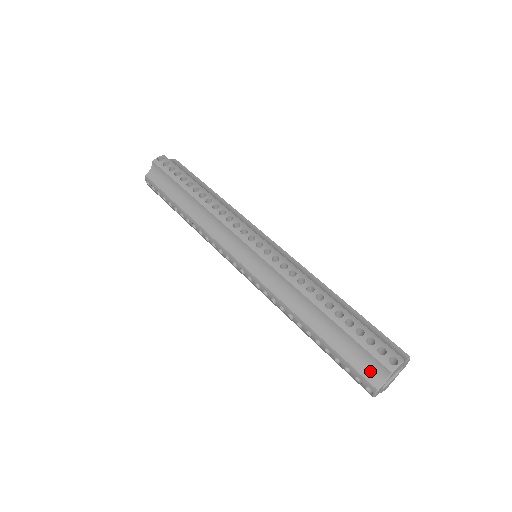
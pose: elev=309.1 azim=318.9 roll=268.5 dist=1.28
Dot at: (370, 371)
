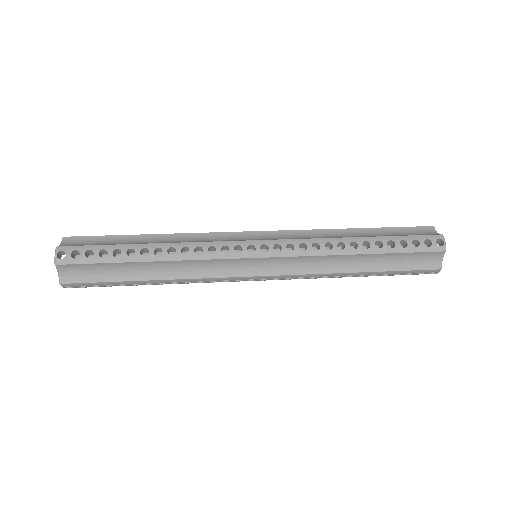
Dot at: (425, 234)
